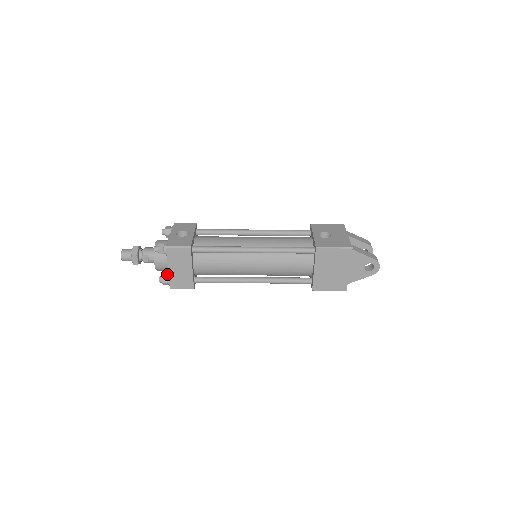
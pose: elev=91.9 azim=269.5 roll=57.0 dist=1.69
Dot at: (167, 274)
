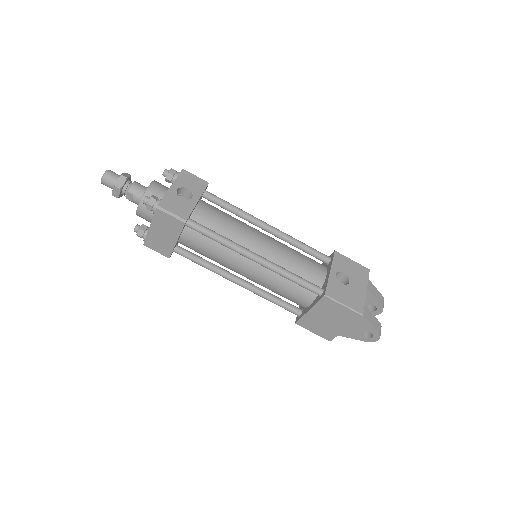
Dot at: (146, 227)
